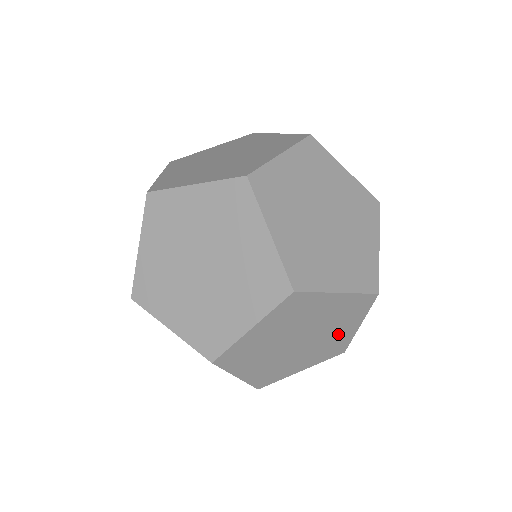
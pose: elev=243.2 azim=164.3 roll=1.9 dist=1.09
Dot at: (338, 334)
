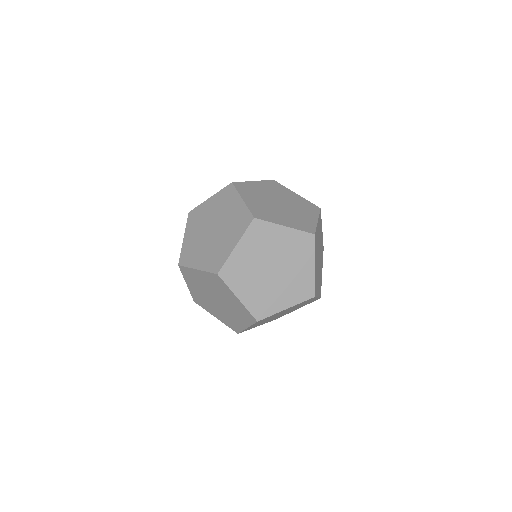
Dot at: occluded
